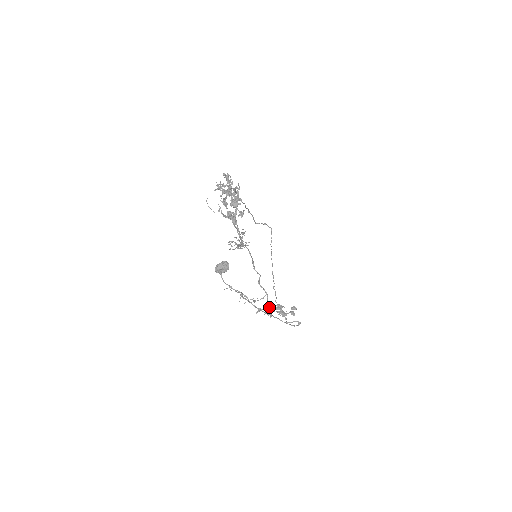
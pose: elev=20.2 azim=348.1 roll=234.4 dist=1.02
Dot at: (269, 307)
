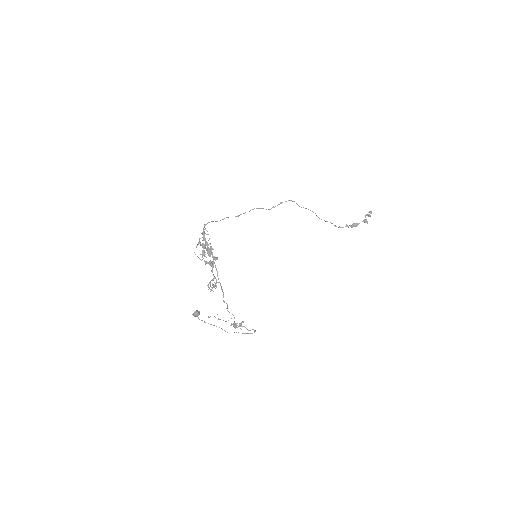
Dot at: (234, 325)
